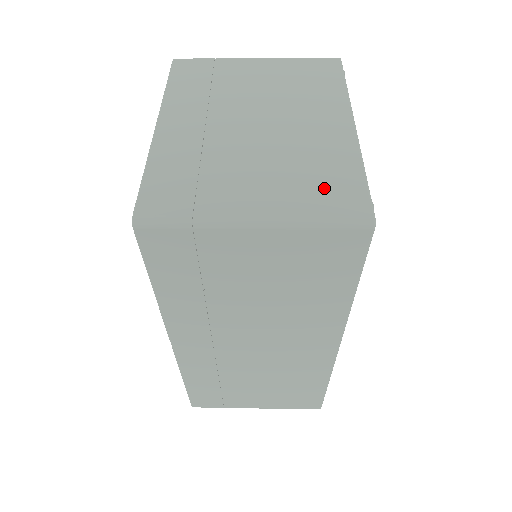
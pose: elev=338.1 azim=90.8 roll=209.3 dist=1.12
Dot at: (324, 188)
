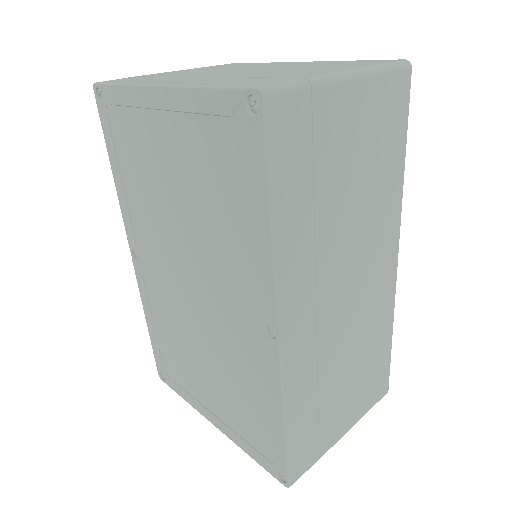
Dot at: (353, 64)
